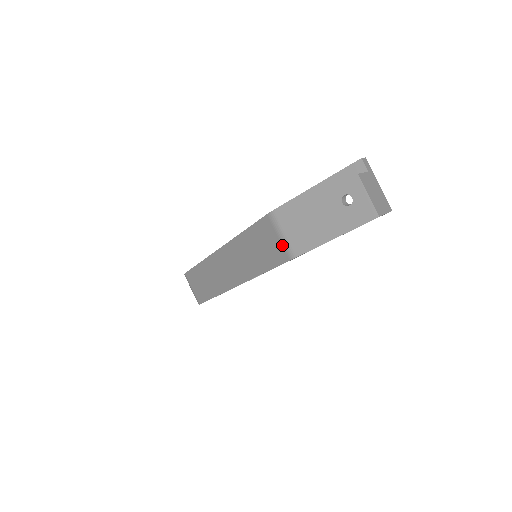
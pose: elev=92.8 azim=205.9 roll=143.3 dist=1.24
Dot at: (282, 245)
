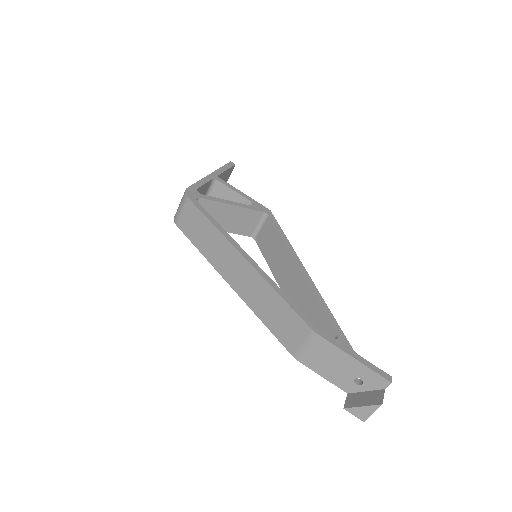
Dot at: (298, 347)
